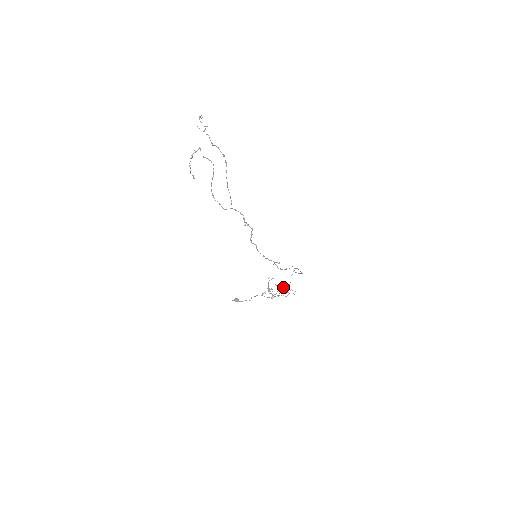
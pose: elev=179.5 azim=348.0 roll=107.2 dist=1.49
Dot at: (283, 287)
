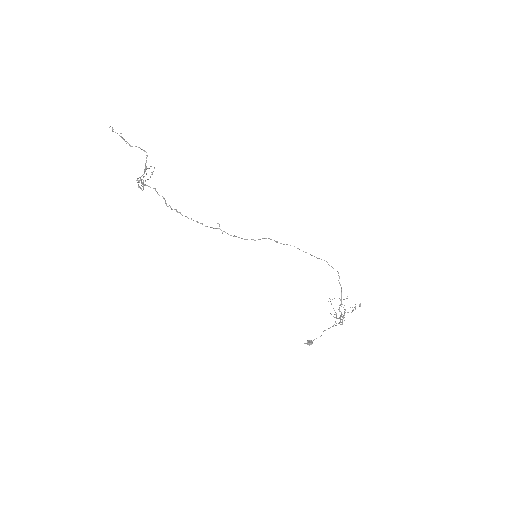
Dot at: occluded
